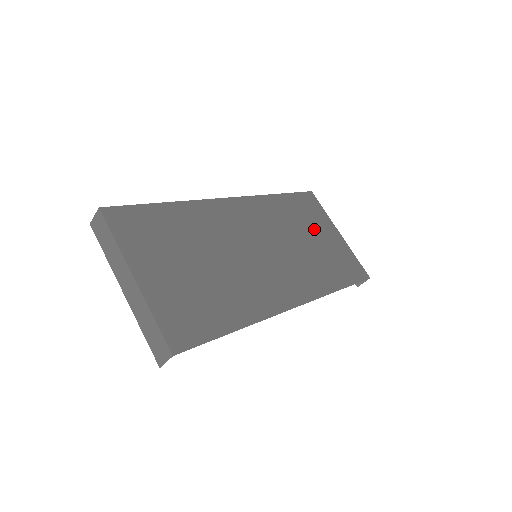
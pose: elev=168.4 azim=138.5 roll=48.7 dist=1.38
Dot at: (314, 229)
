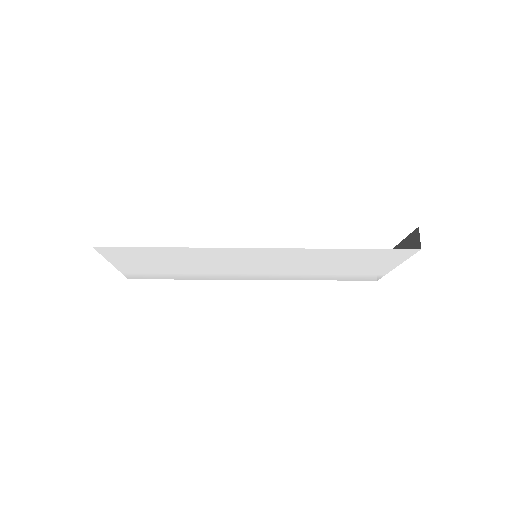
Dot at: occluded
